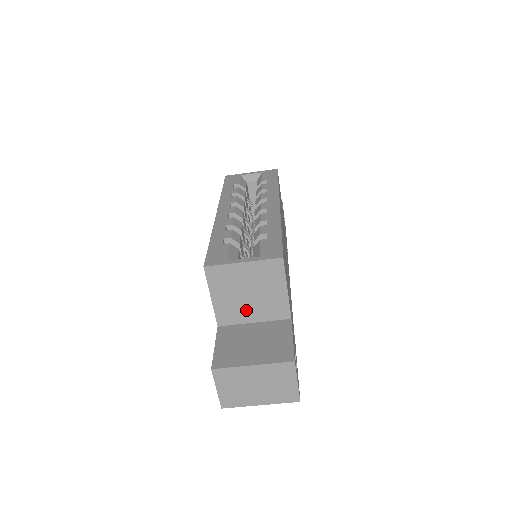
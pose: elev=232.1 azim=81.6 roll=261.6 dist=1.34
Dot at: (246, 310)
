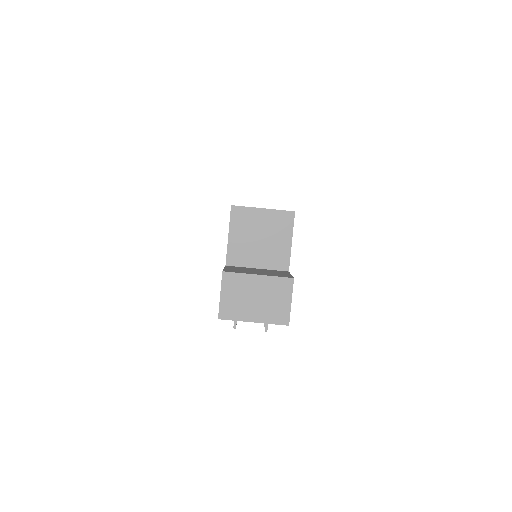
Dot at: (254, 254)
